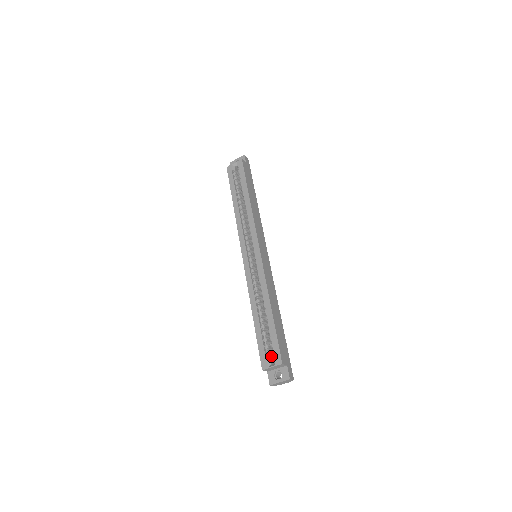
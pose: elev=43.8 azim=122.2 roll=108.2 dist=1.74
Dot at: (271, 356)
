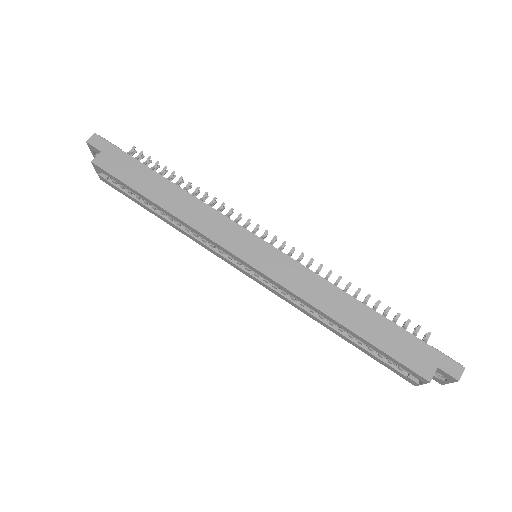
Dot at: occluded
